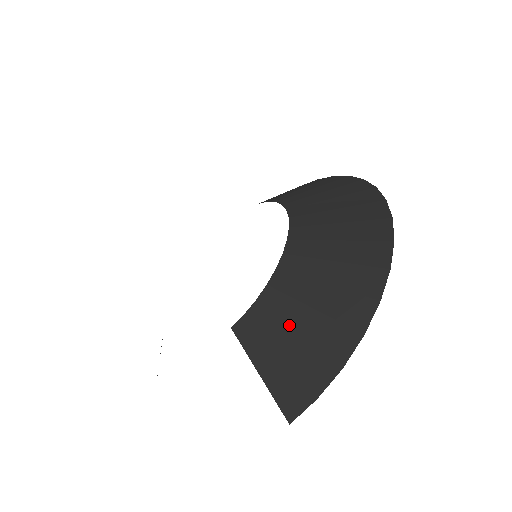
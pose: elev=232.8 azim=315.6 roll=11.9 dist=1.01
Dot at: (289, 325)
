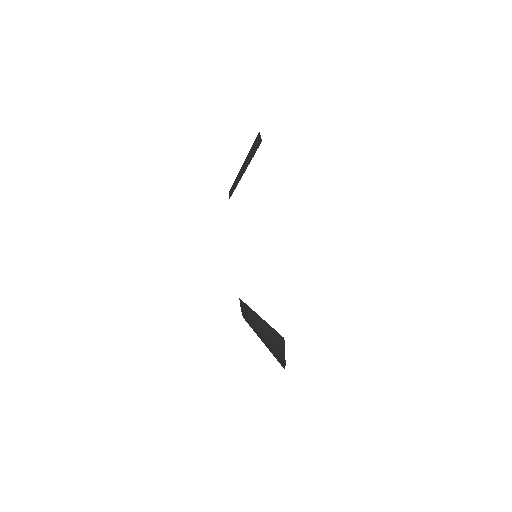
Dot at: (241, 168)
